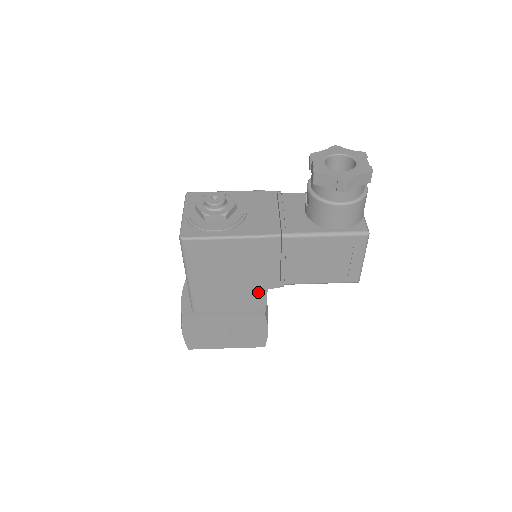
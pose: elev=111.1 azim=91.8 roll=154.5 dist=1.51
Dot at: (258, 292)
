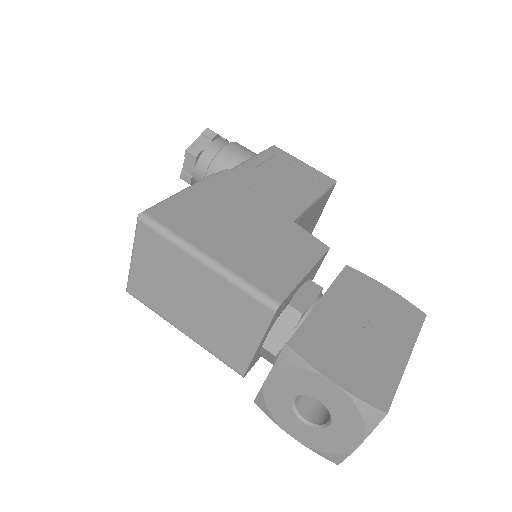
Dot at: (291, 230)
